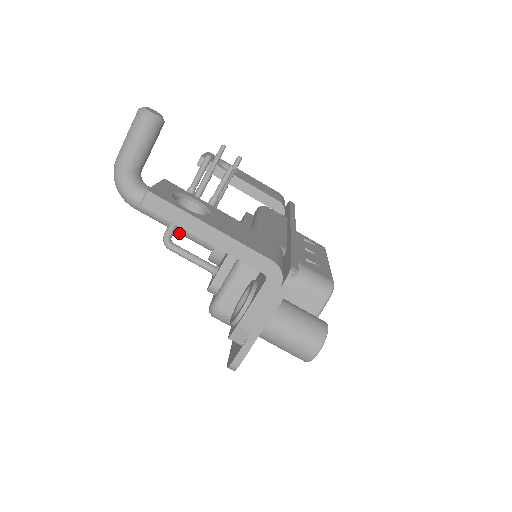
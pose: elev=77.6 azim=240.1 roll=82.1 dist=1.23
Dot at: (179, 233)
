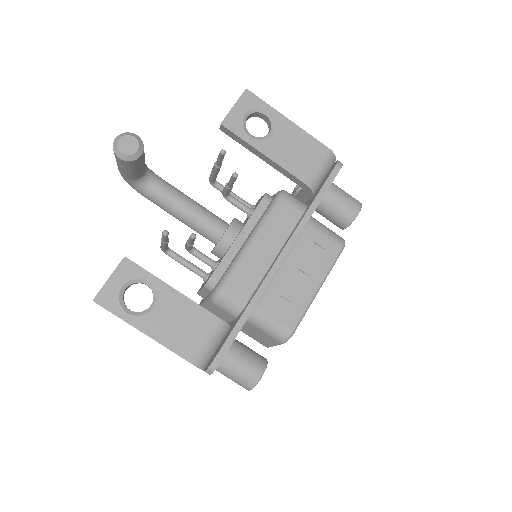
Dot at: occluded
